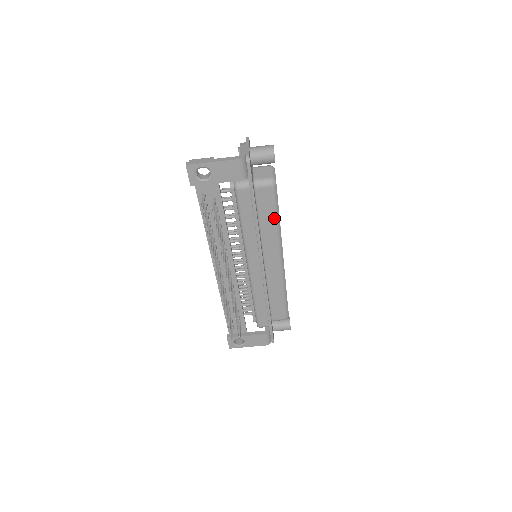
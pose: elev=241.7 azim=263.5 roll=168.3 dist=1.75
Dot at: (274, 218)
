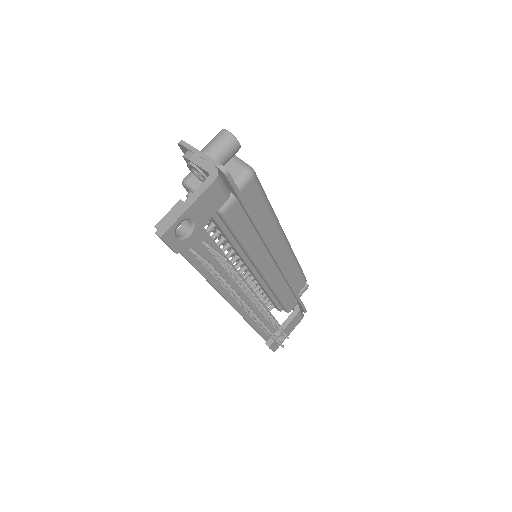
Dot at: (266, 207)
